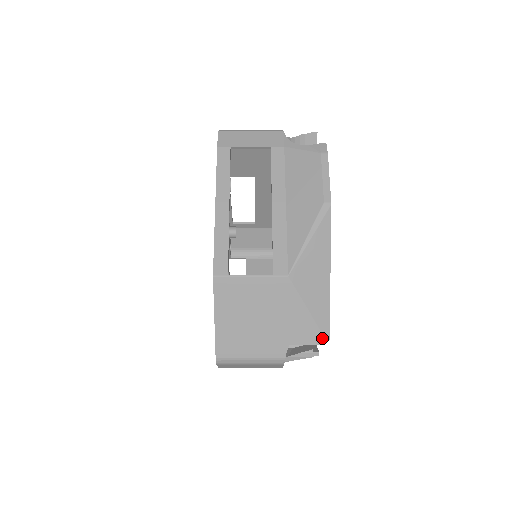
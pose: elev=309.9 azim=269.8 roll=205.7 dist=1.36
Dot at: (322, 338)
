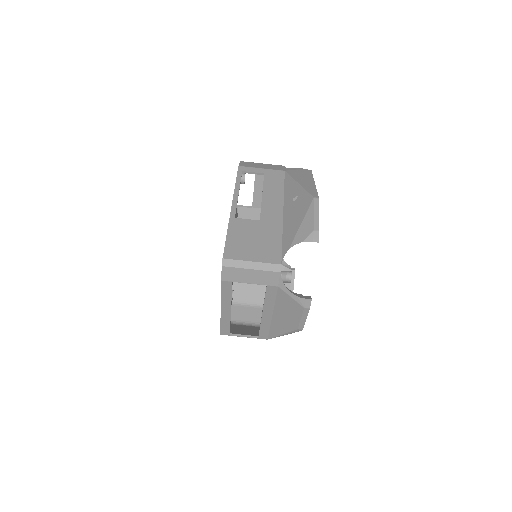
Dot at: occluded
